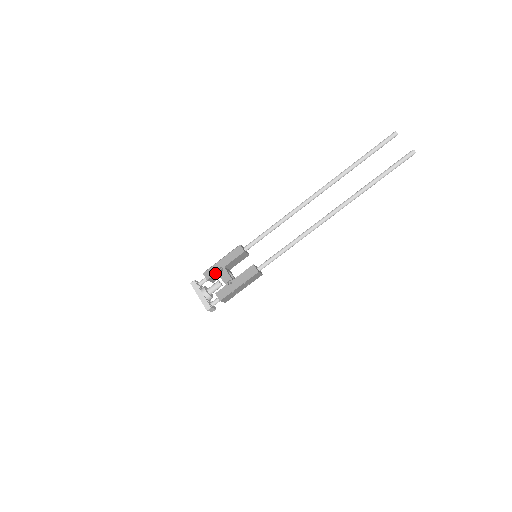
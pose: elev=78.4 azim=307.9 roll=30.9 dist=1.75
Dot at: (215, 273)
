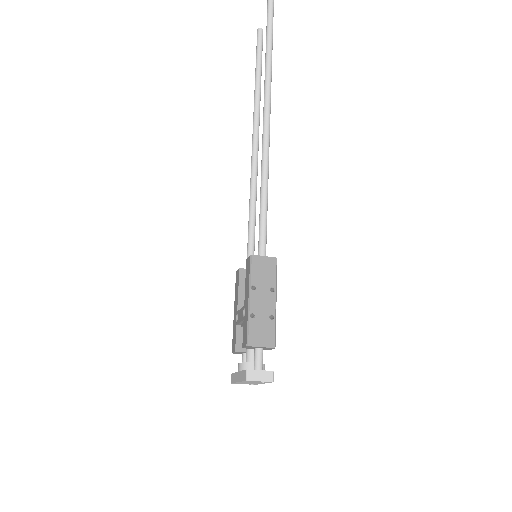
Dot at: (235, 332)
